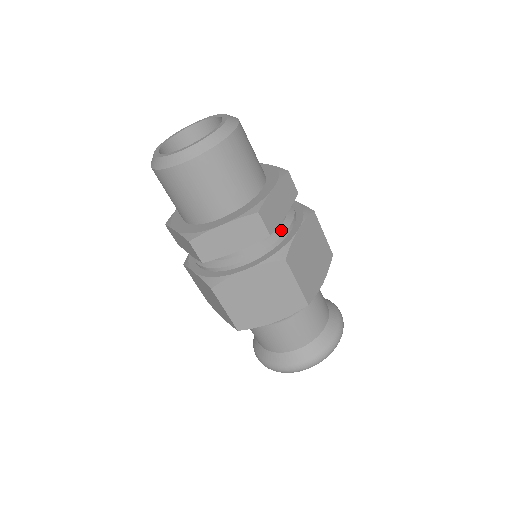
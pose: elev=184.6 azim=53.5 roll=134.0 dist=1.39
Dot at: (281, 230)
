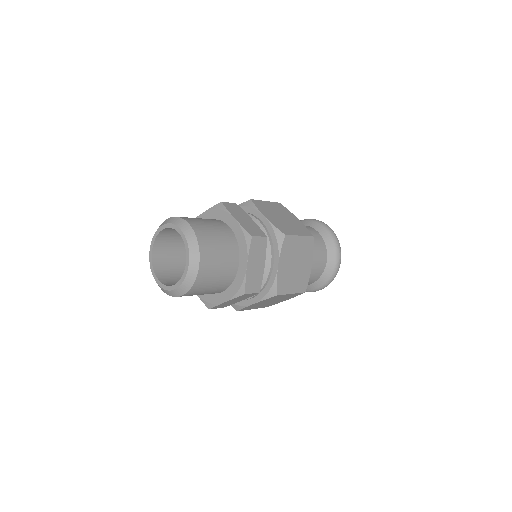
Dot at: (266, 271)
